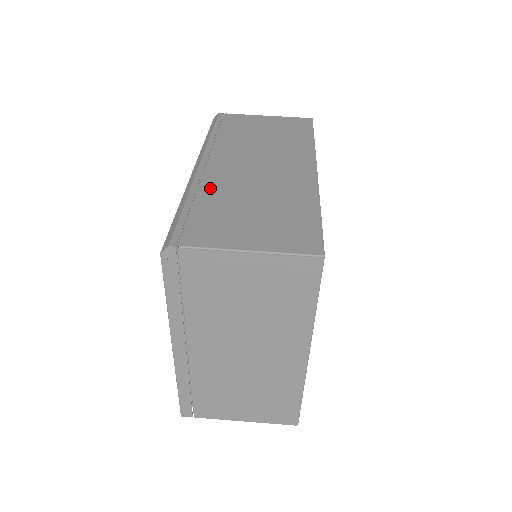
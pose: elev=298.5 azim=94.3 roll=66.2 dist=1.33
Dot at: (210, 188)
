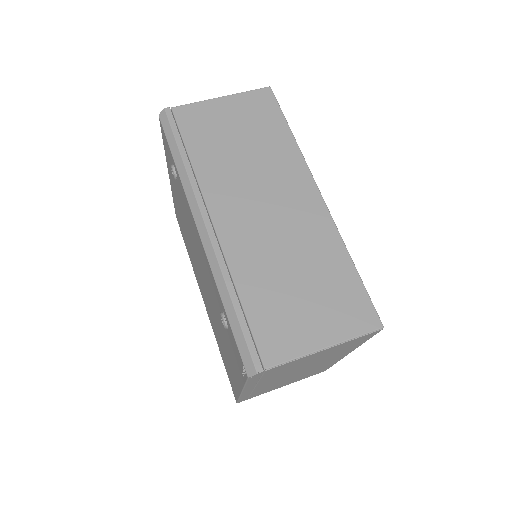
Dot at: (241, 268)
